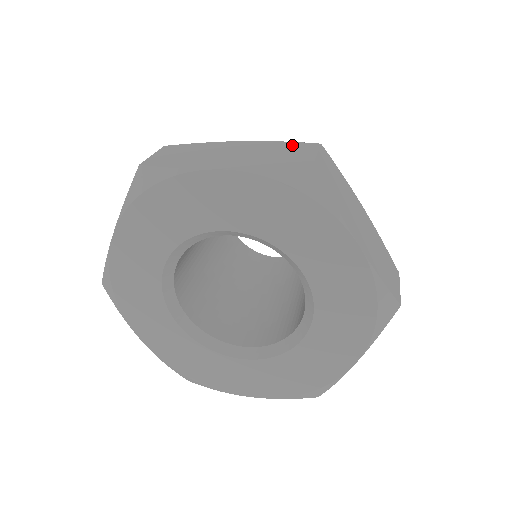
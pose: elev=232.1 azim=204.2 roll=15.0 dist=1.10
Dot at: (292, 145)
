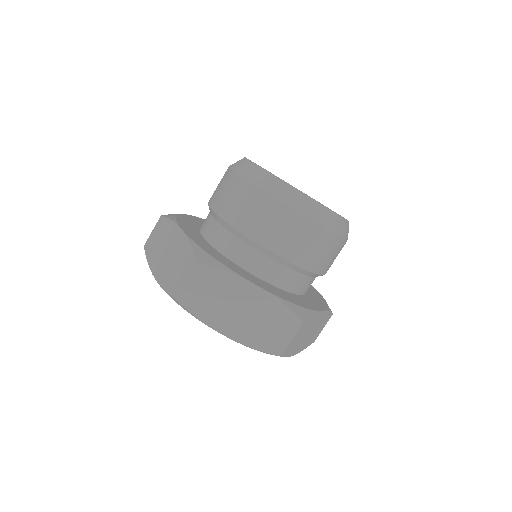
Dot at: (188, 256)
